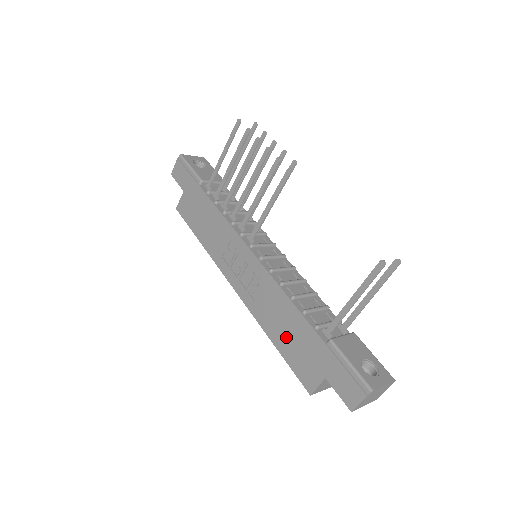
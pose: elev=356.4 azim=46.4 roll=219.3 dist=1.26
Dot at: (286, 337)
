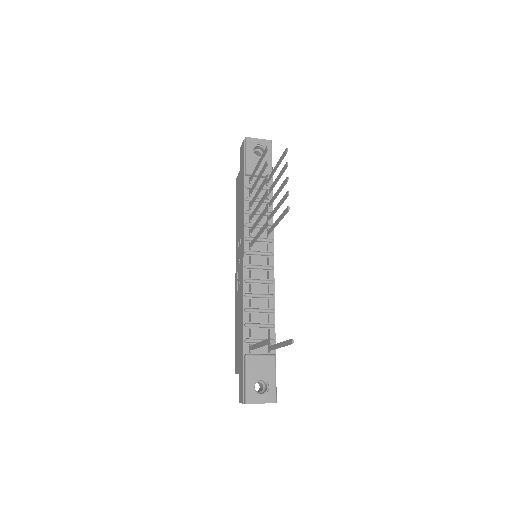
Dot at: (238, 330)
